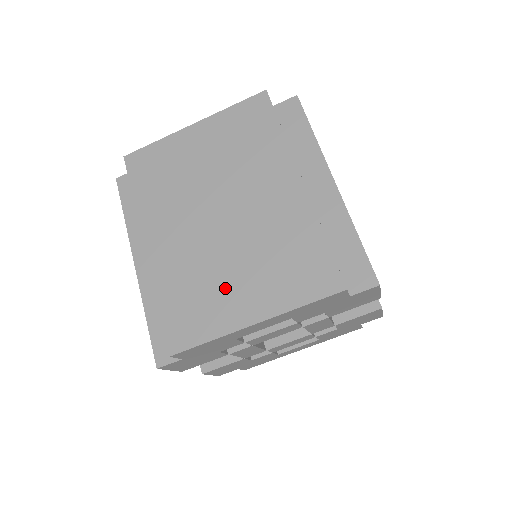
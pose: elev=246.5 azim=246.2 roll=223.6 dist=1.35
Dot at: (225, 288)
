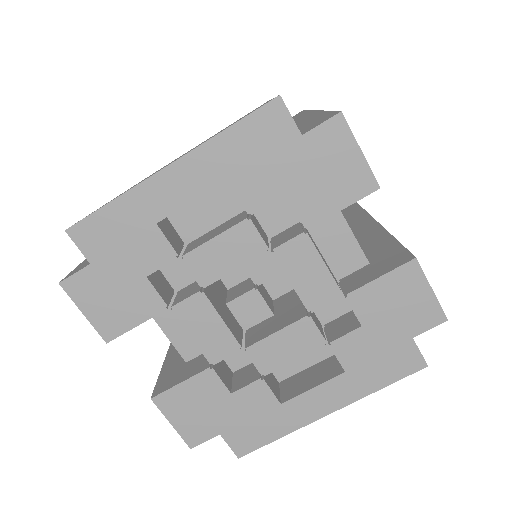
Dot at: occluded
